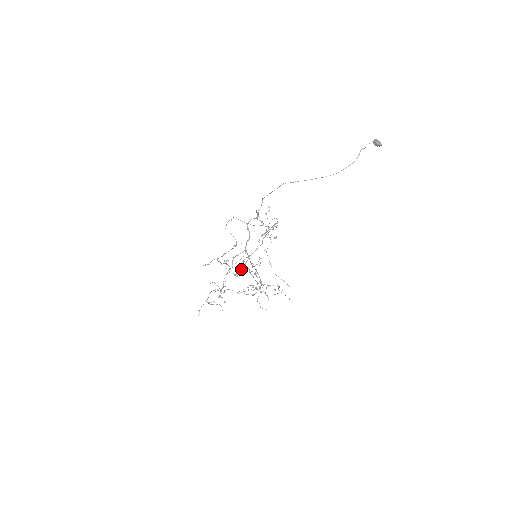
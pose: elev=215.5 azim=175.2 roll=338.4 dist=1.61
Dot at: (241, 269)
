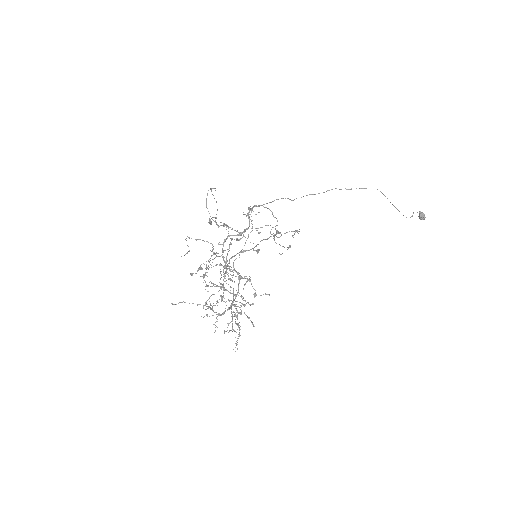
Dot at: occluded
